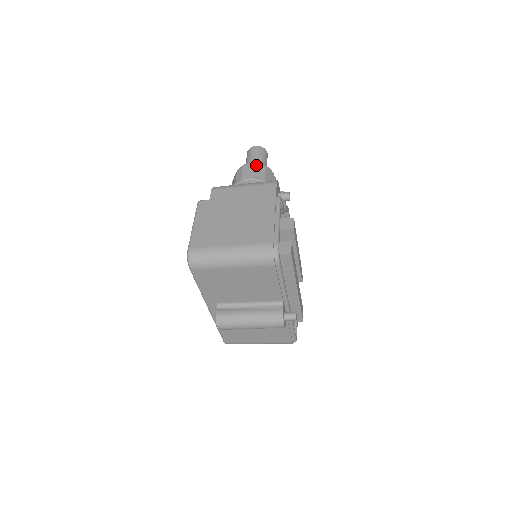
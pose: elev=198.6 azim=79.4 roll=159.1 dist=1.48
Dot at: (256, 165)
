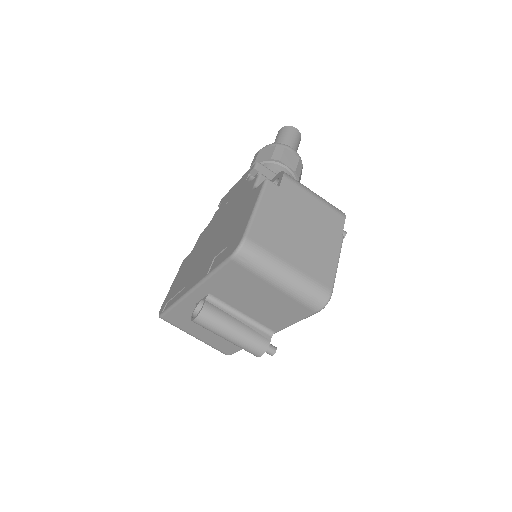
Dot at: (298, 156)
